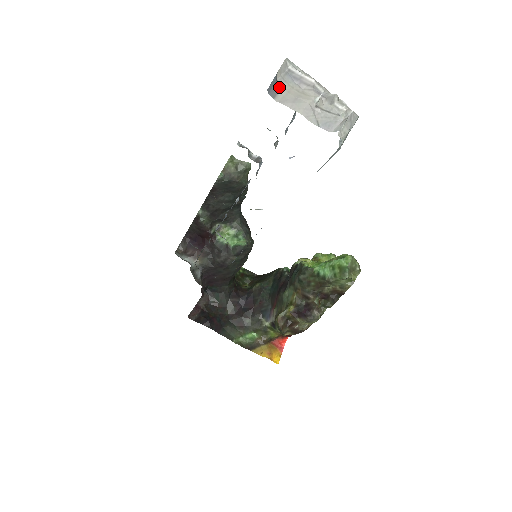
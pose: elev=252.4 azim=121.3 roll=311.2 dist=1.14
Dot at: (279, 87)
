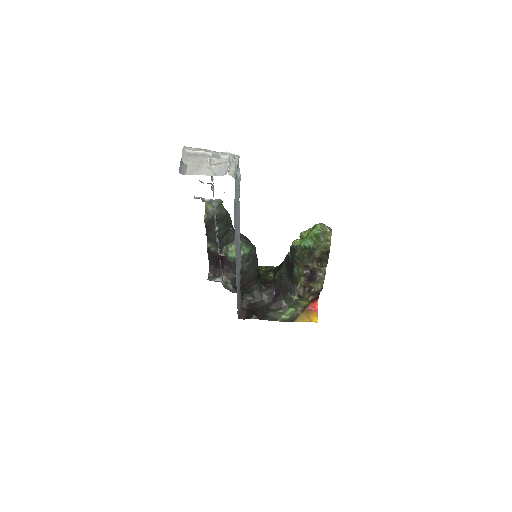
Dot at: (186, 166)
